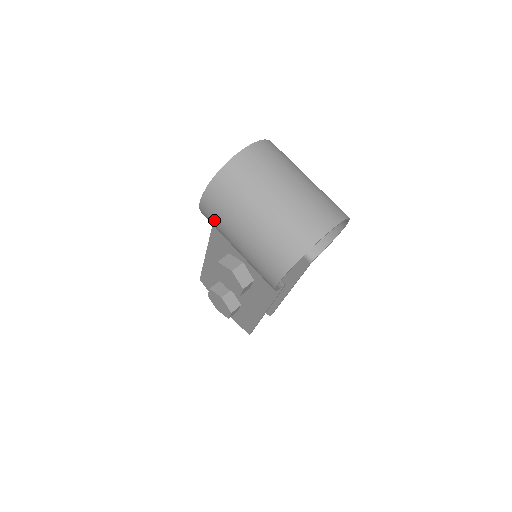
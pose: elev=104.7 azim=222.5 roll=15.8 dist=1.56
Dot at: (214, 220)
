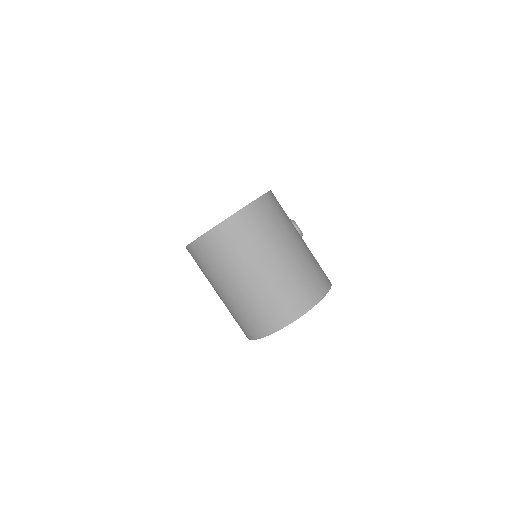
Dot at: occluded
